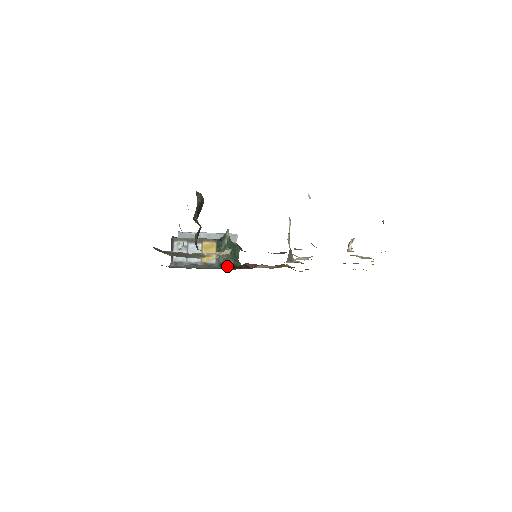
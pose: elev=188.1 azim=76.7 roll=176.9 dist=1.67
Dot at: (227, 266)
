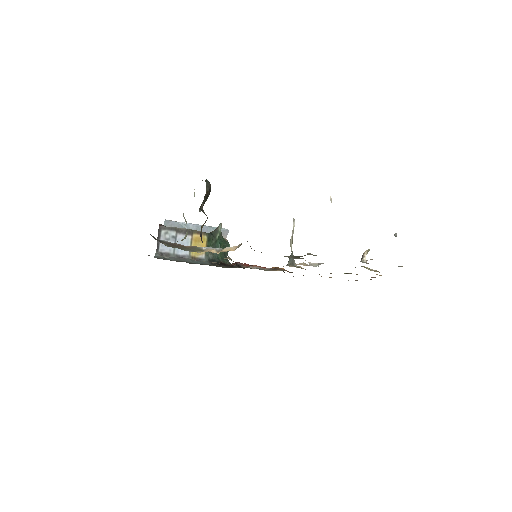
Dot at: occluded
